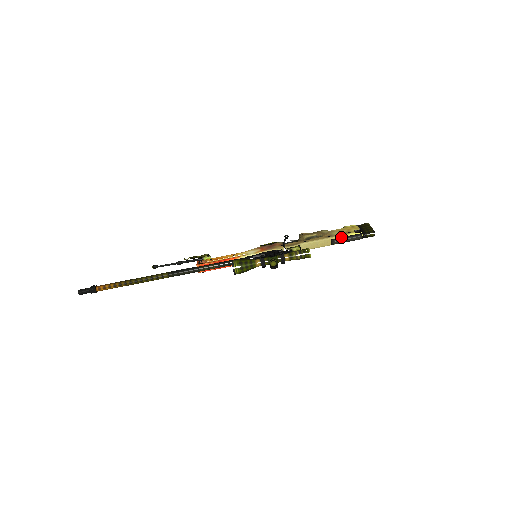
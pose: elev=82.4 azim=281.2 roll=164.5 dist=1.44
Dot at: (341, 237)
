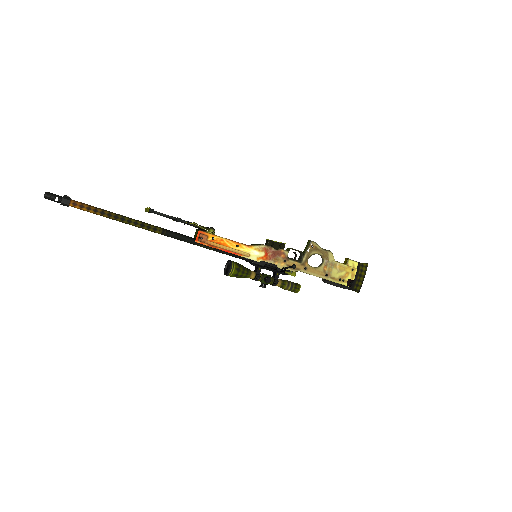
Dot at: (334, 283)
